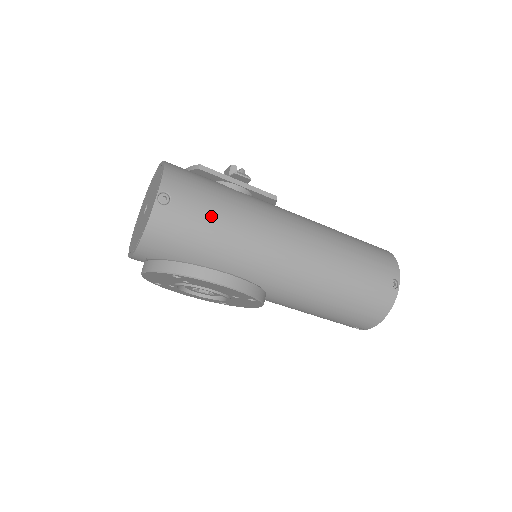
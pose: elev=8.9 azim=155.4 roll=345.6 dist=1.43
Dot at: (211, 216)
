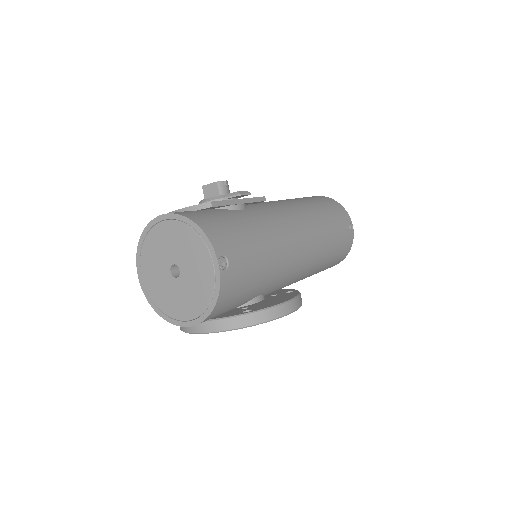
Dot at: (255, 254)
